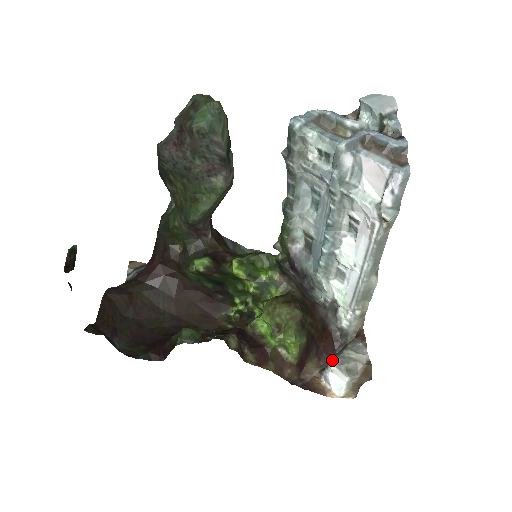
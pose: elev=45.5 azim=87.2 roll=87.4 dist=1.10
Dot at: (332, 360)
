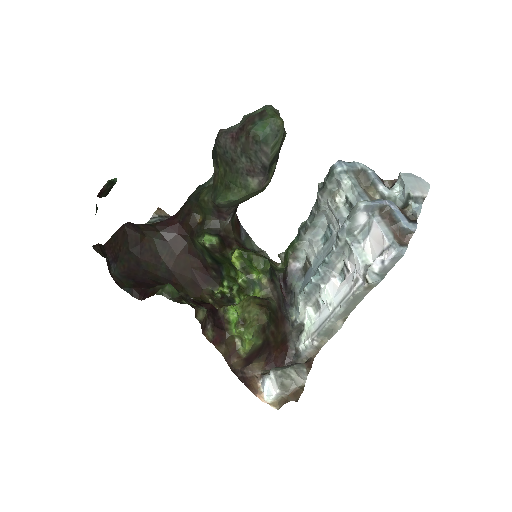
Dot at: (274, 370)
